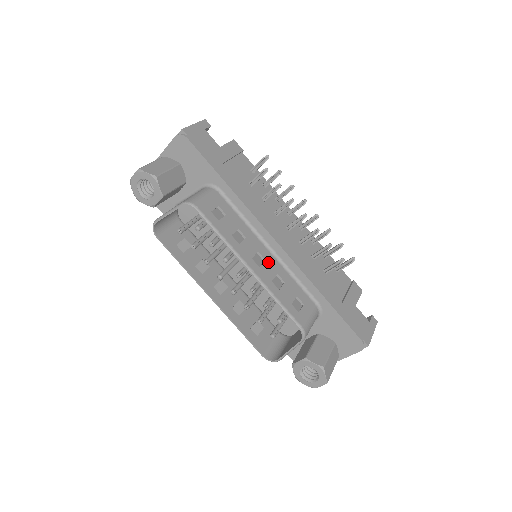
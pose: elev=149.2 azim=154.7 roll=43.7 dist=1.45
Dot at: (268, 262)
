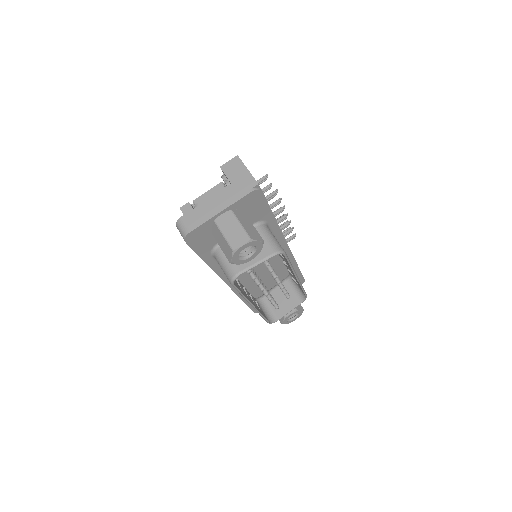
Dot at: occluded
